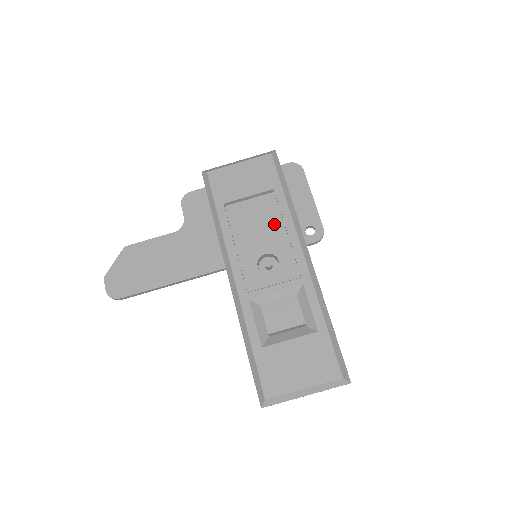
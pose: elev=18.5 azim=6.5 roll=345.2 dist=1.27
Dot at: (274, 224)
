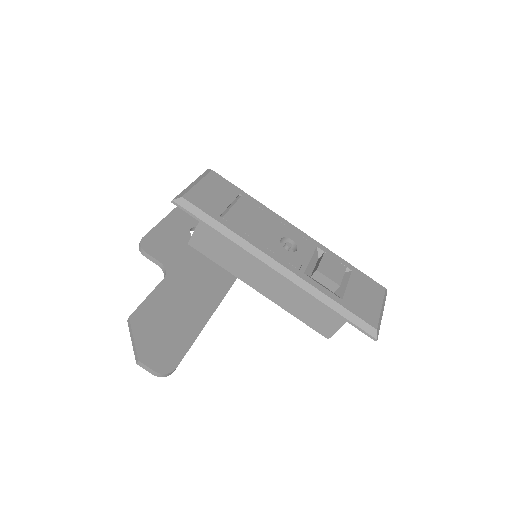
Dot at: (265, 217)
